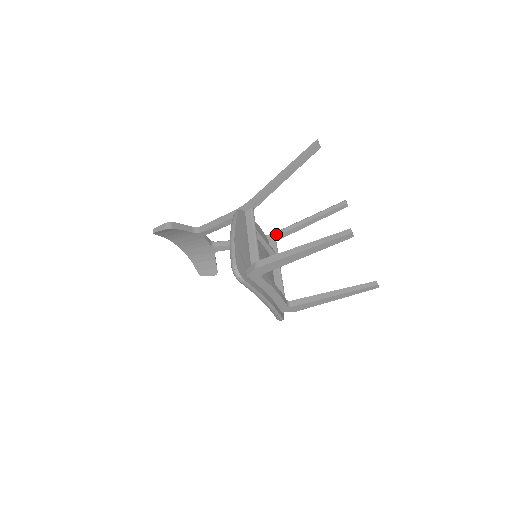
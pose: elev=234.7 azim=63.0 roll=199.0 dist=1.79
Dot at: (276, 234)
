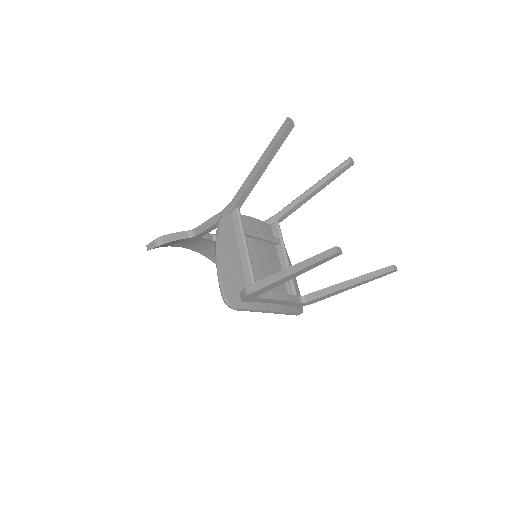
Dot at: (277, 216)
